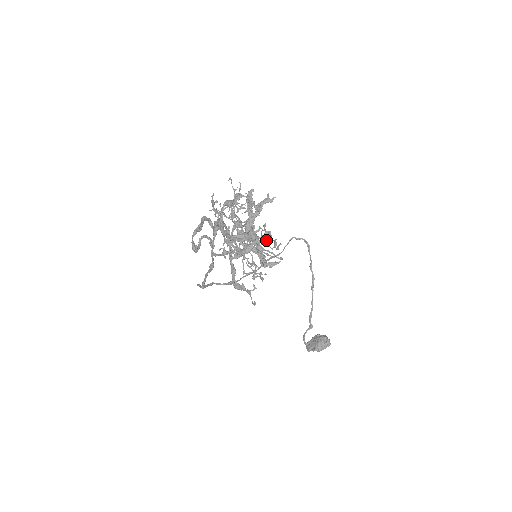
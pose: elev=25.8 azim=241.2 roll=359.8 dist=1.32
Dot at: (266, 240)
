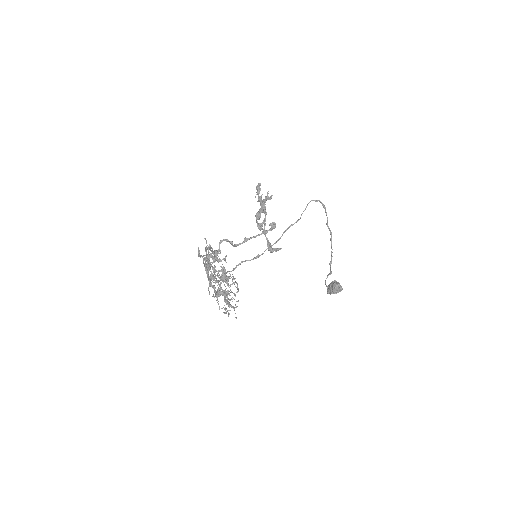
Dot at: occluded
